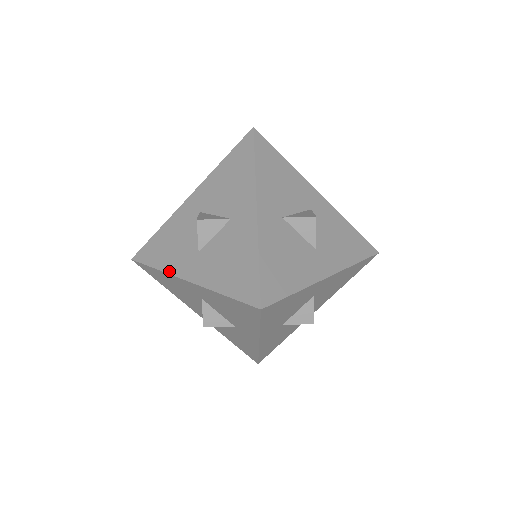
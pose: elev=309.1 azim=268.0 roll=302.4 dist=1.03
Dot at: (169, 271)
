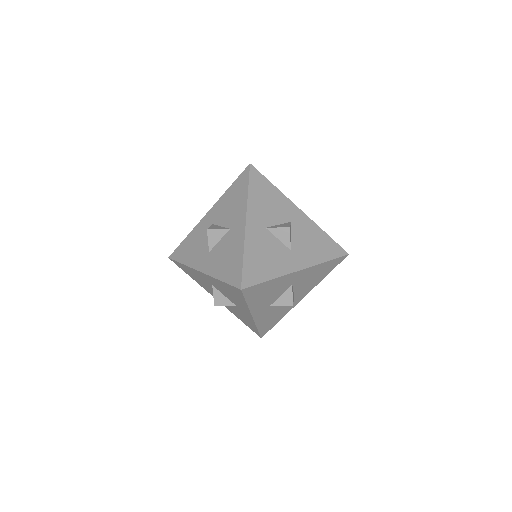
Dot at: (190, 265)
